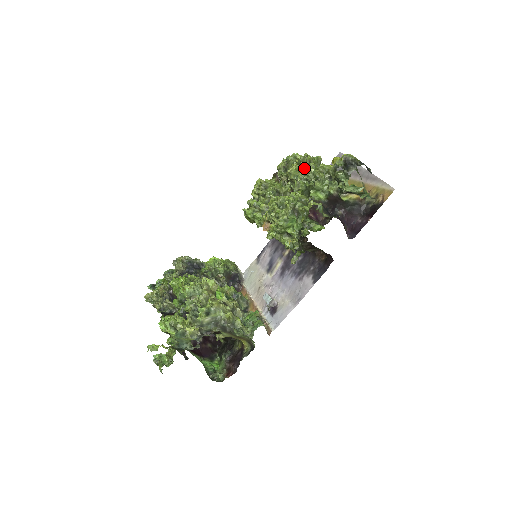
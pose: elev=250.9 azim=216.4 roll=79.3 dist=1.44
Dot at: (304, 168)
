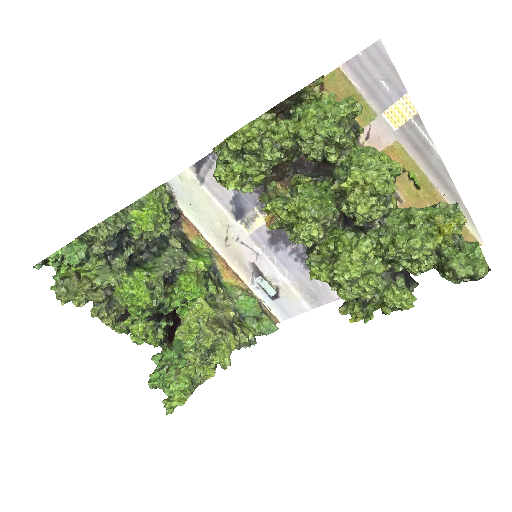
Dot at: (402, 243)
